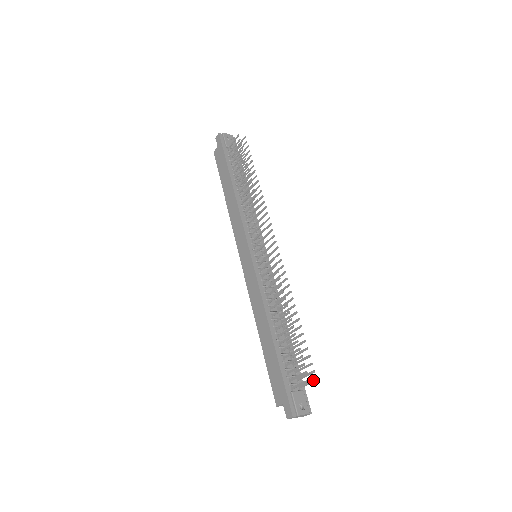
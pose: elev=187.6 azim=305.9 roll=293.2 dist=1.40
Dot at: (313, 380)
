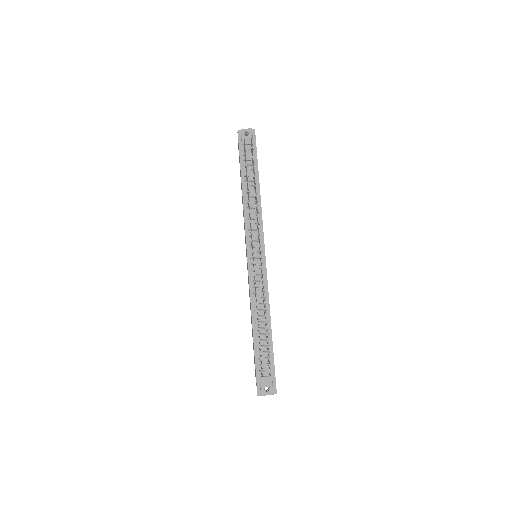
Dot at: (270, 374)
